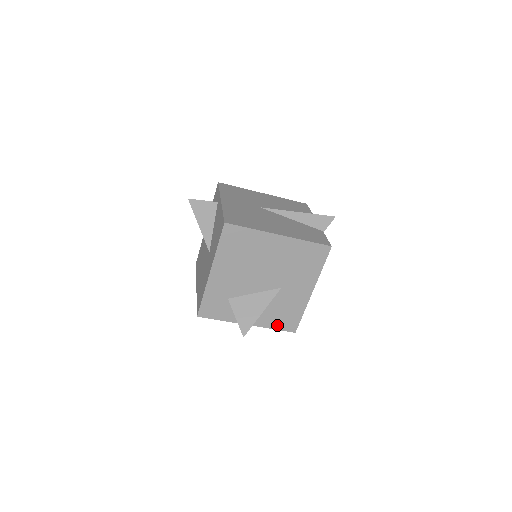
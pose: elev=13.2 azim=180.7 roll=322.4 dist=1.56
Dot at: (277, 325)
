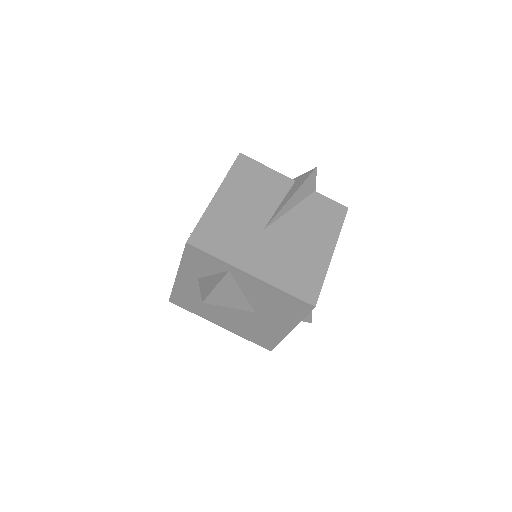
Dot at: occluded
